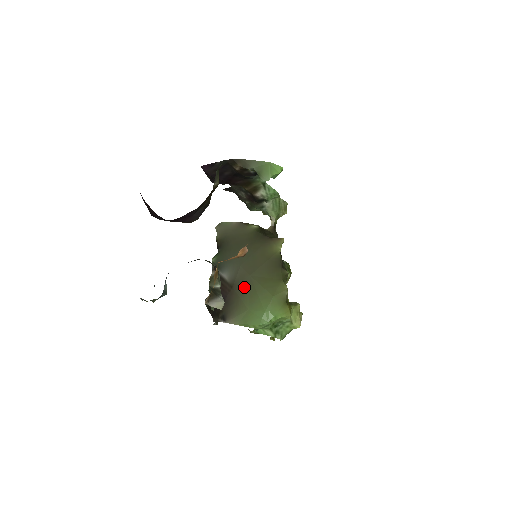
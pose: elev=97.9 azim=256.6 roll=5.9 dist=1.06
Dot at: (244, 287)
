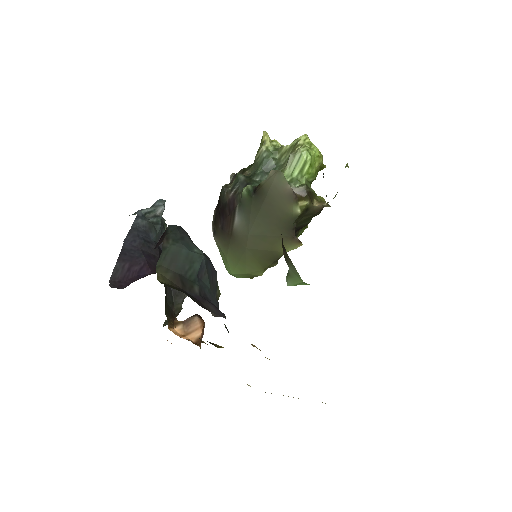
Dot at: (237, 247)
